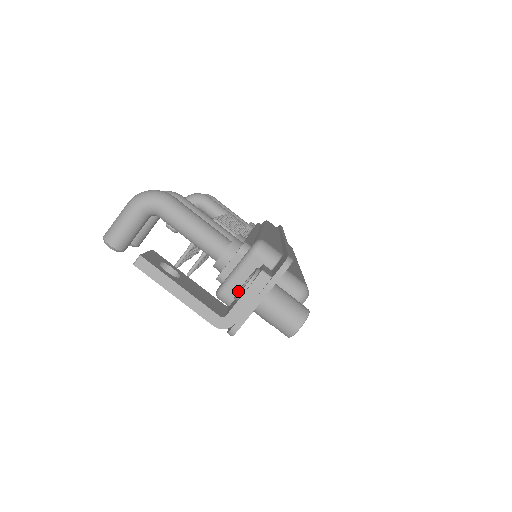
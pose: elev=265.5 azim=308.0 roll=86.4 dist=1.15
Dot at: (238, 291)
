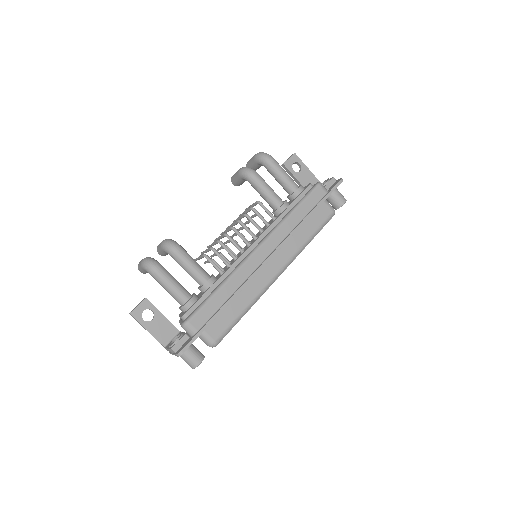
Dot at: (176, 336)
